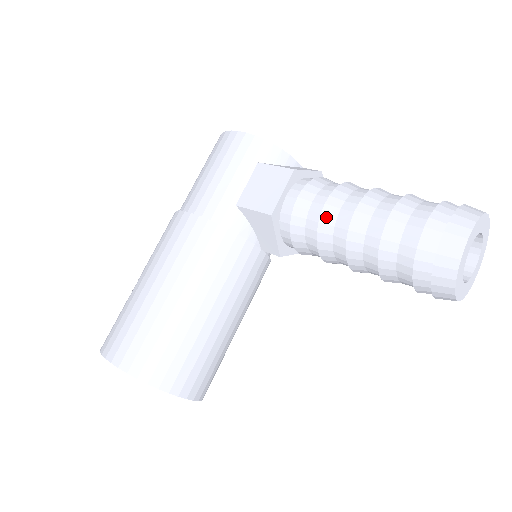
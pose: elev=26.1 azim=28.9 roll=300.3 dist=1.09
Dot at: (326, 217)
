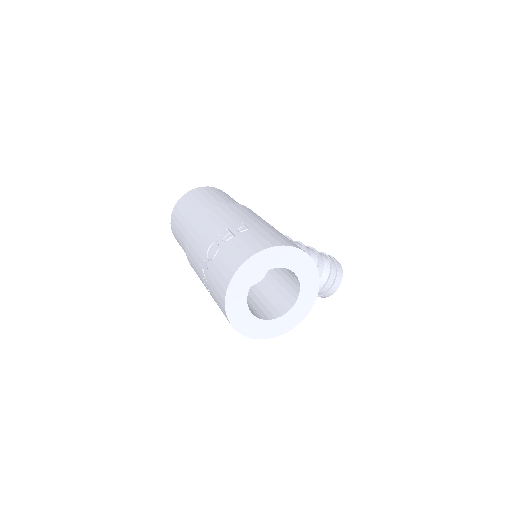
Dot at: (293, 241)
